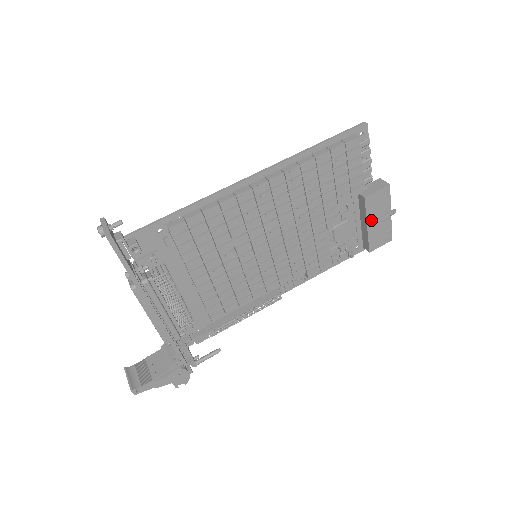
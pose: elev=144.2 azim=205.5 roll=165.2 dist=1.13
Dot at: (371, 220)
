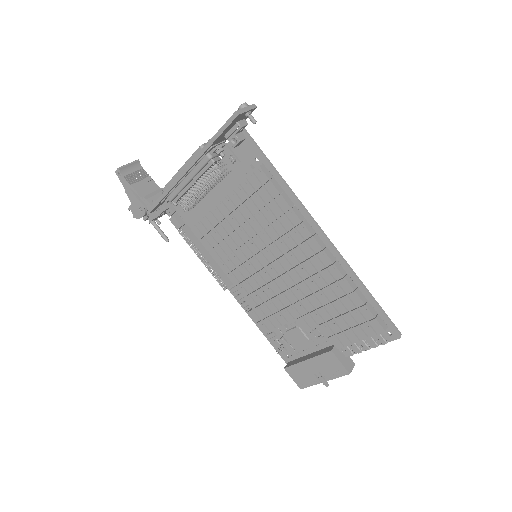
Dot at: (313, 362)
